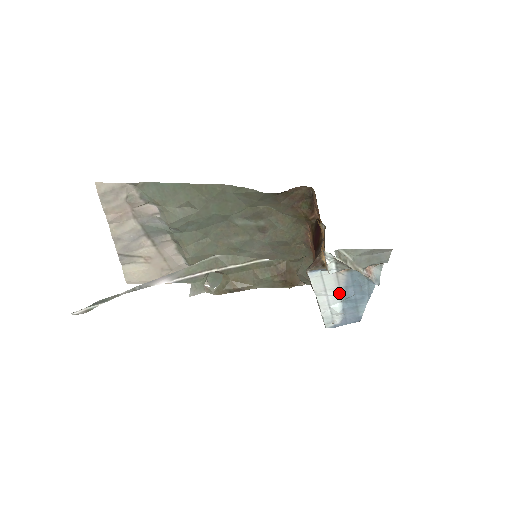
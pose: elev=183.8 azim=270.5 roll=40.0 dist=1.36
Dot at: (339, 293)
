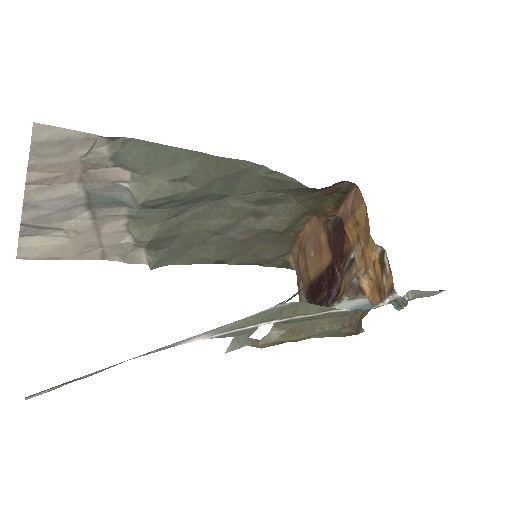
Dot at: (346, 309)
